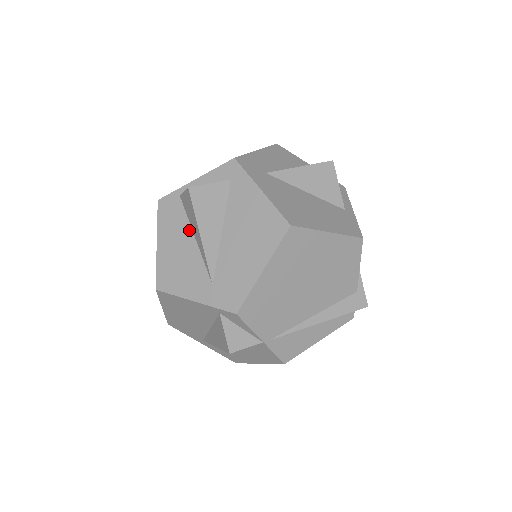
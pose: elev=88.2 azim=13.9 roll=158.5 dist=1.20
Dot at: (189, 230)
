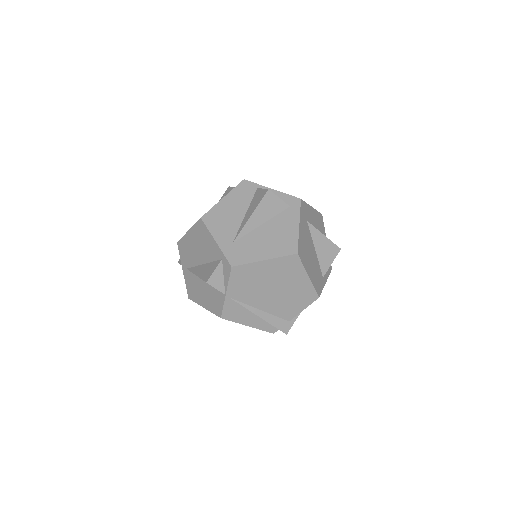
Dot at: (246, 208)
